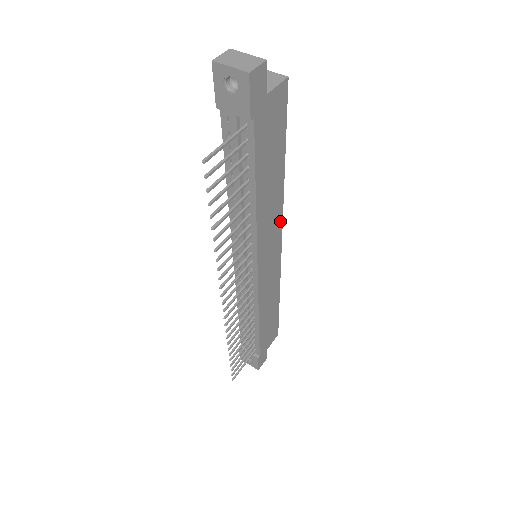
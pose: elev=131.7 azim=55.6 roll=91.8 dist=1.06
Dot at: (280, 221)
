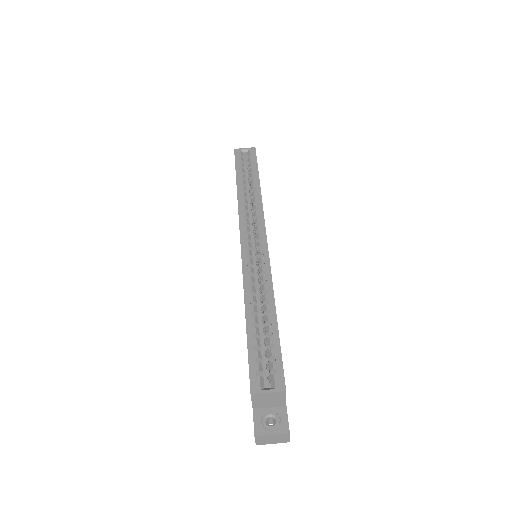
Dot at: (270, 266)
